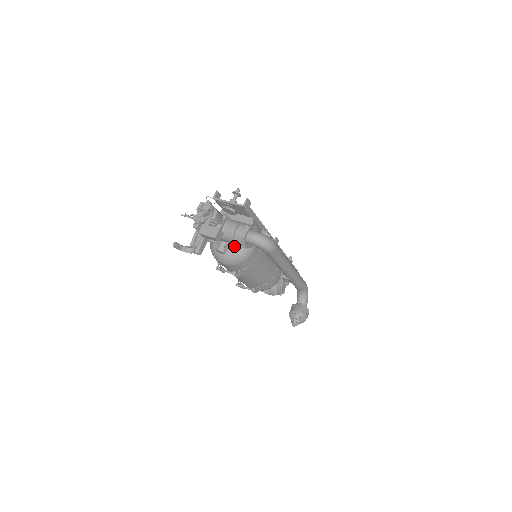
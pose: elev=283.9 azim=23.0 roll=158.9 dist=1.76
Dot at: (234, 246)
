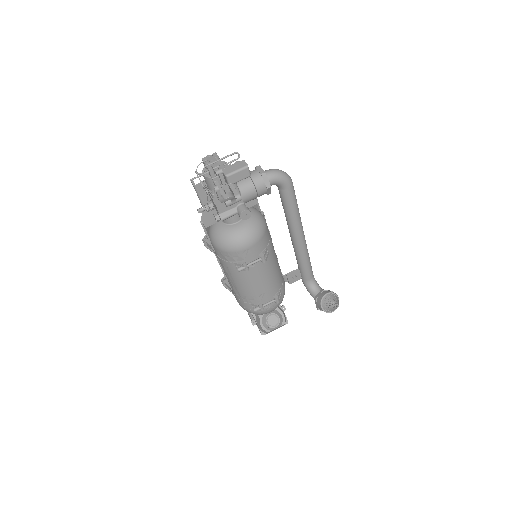
Dot at: occluded
